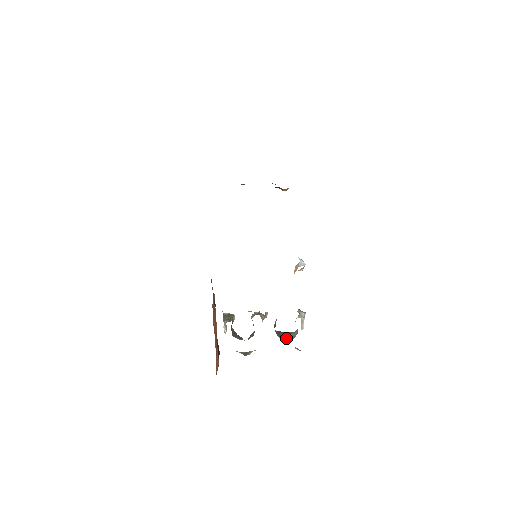
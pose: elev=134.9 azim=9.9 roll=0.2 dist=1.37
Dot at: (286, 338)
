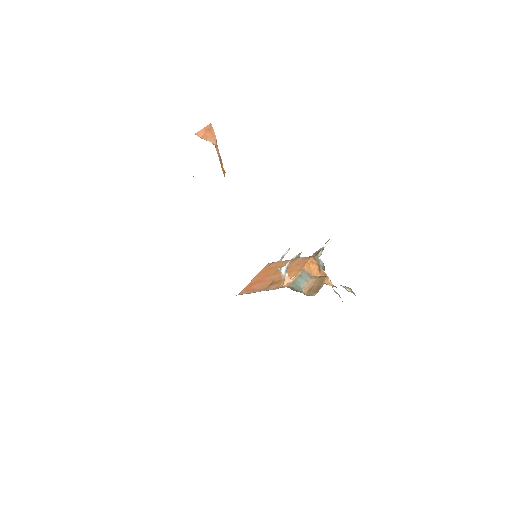
Dot at: occluded
